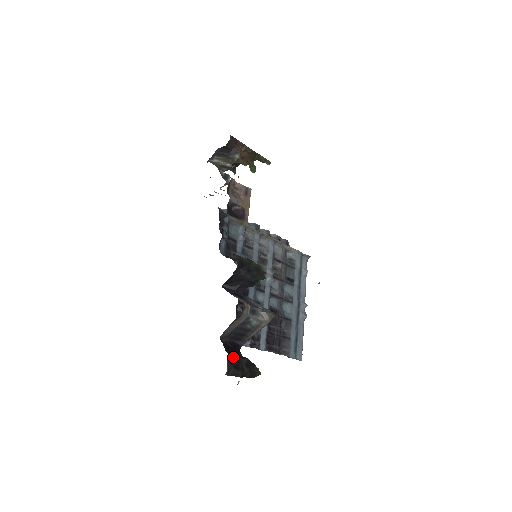
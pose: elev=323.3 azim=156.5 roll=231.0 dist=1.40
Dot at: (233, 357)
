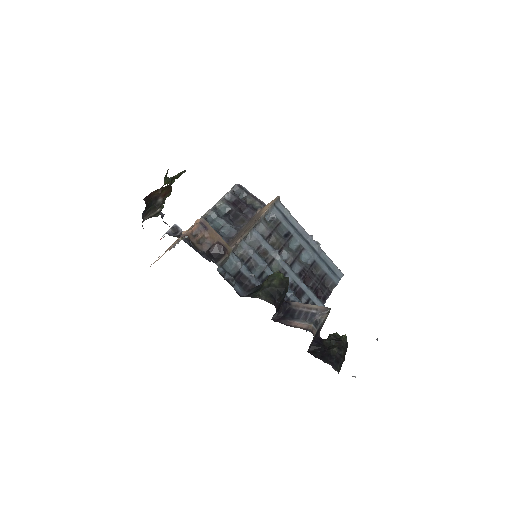
Dot at: (330, 358)
